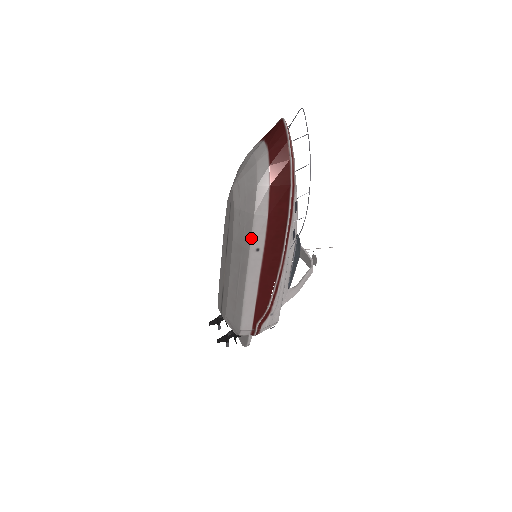
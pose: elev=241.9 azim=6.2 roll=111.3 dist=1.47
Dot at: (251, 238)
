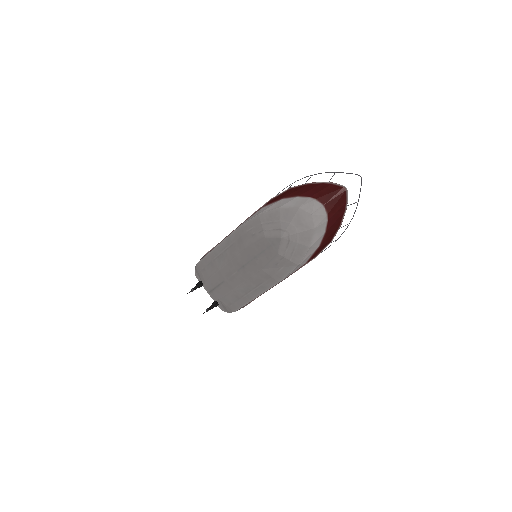
Dot at: occluded
